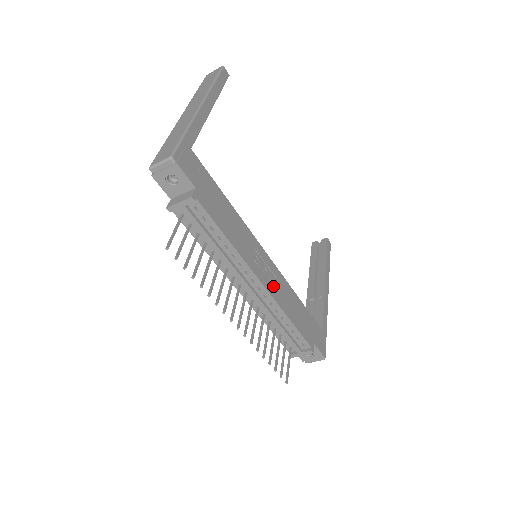
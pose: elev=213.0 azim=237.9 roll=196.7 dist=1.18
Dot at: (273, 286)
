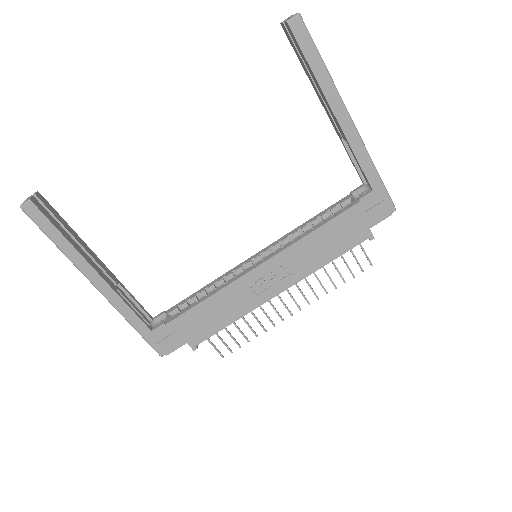
Dot at: (290, 274)
